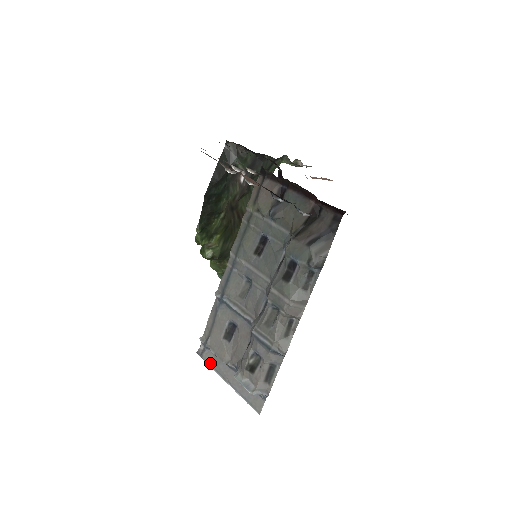
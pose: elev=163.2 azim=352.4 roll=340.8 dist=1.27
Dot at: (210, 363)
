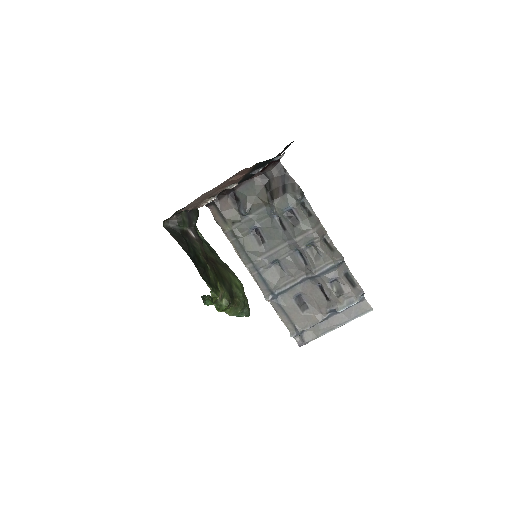
Dot at: (314, 337)
